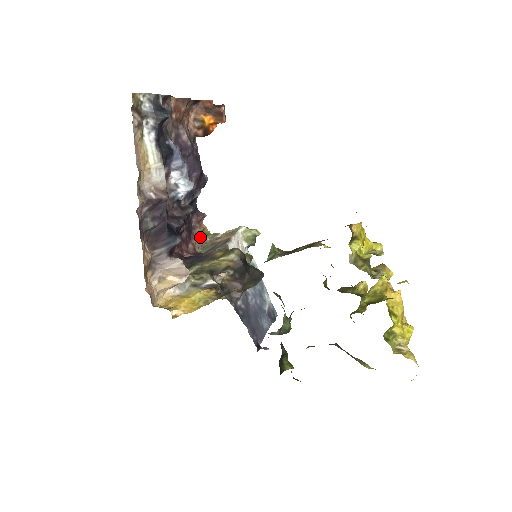
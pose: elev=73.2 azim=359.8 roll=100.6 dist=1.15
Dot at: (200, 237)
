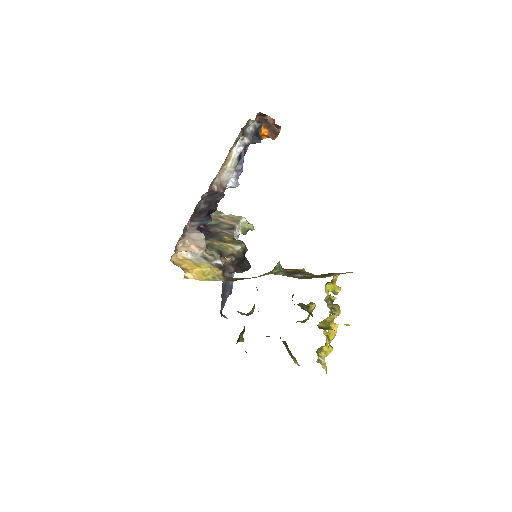
Dot at: occluded
